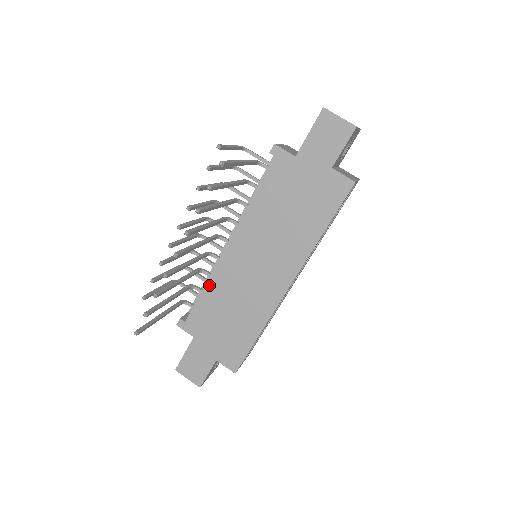
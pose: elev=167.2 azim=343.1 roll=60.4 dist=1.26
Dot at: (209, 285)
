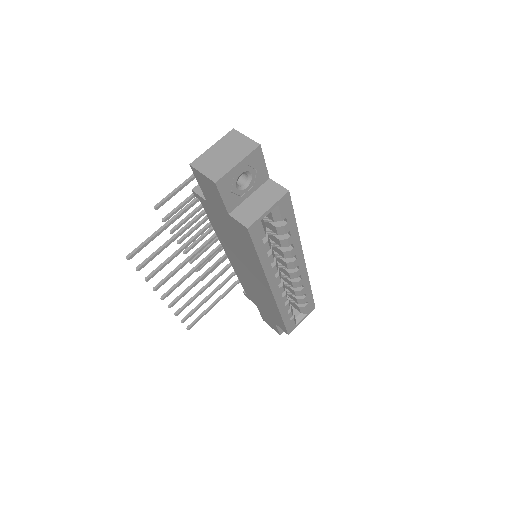
Dot at: (239, 277)
